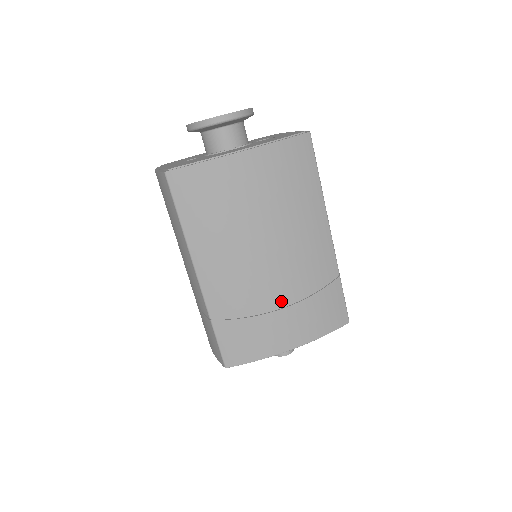
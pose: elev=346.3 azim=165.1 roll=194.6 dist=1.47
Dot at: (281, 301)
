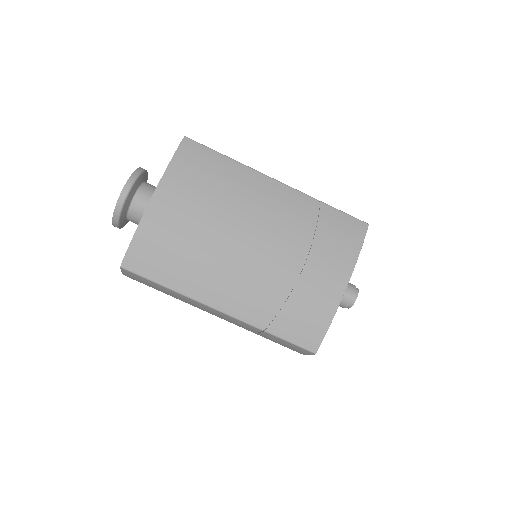
Dot at: (296, 263)
